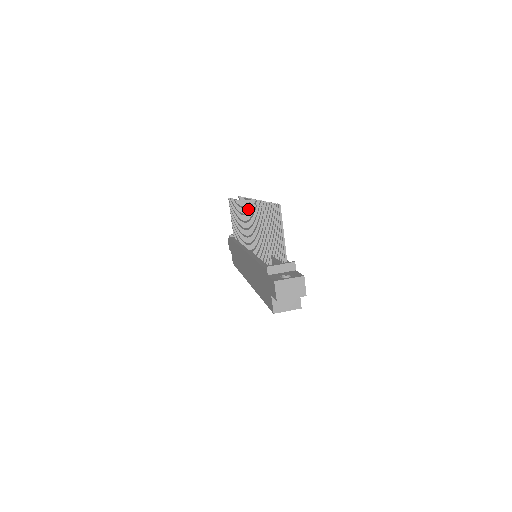
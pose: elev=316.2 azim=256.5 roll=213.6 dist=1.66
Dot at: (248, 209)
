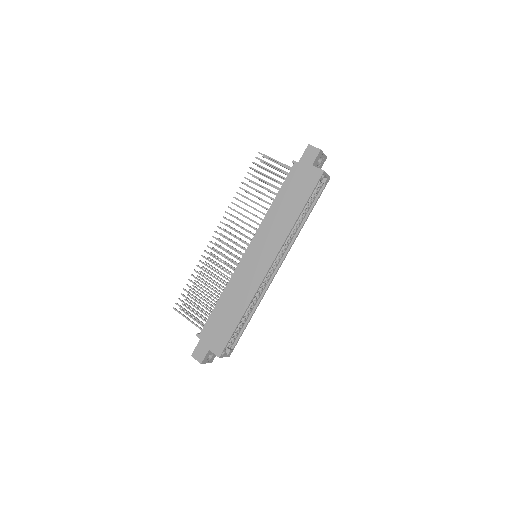
Dot at: occluded
